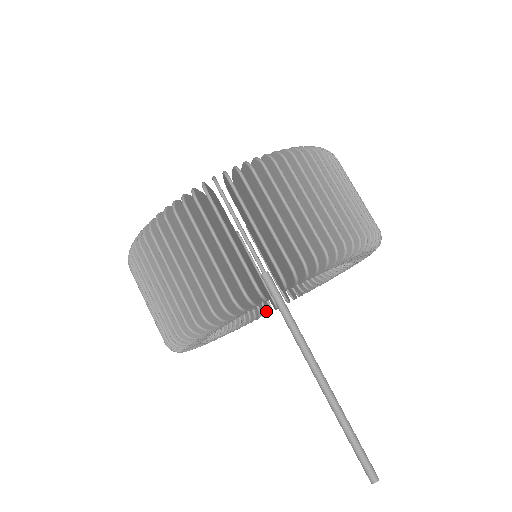
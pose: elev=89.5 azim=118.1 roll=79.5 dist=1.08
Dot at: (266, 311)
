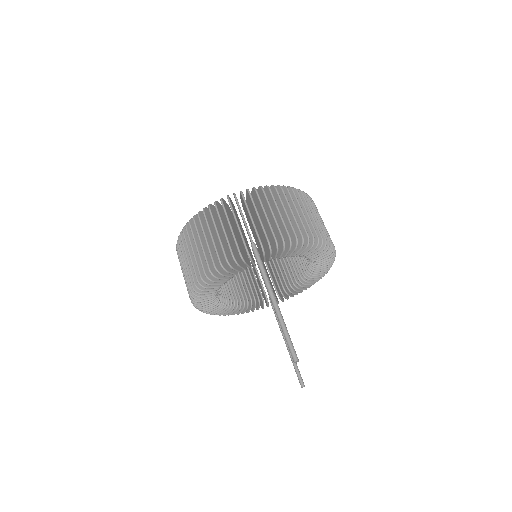
Dot at: occluded
